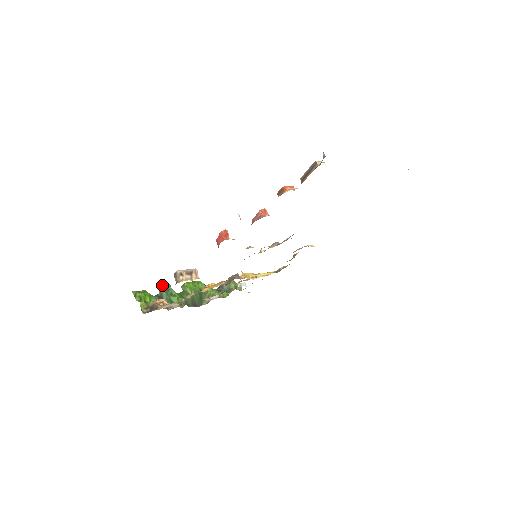
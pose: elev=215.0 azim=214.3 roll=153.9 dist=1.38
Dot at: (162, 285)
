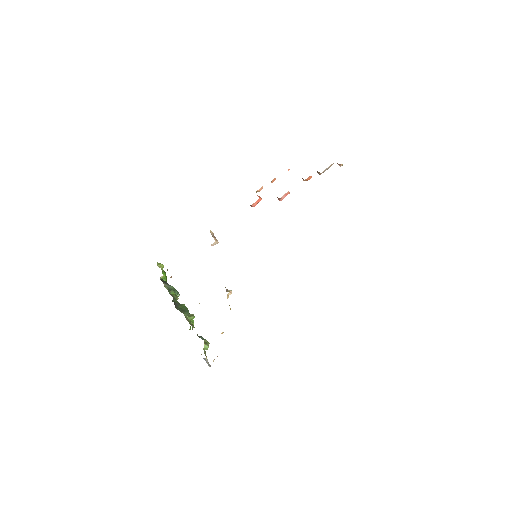
Dot at: occluded
